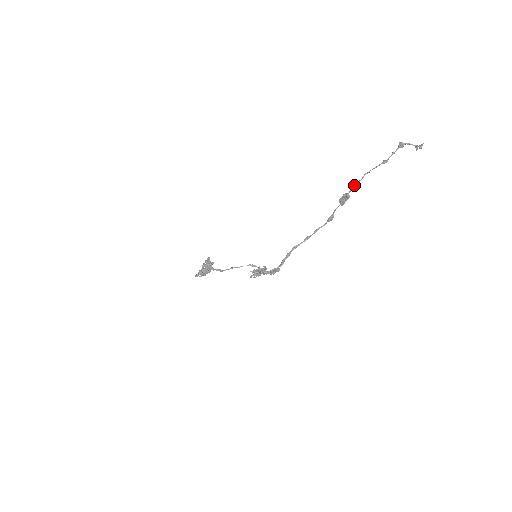
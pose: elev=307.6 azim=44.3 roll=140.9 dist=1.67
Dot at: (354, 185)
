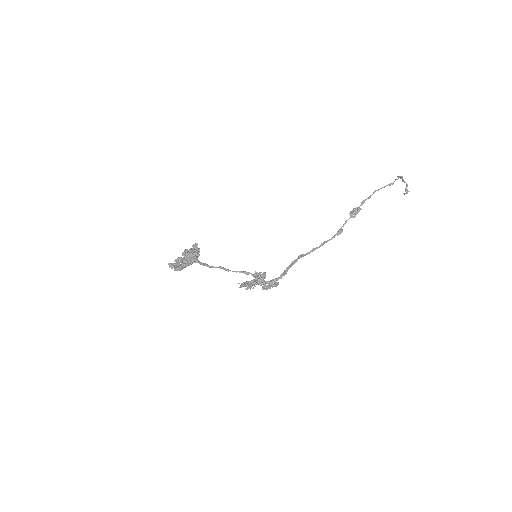
Dot at: (365, 199)
